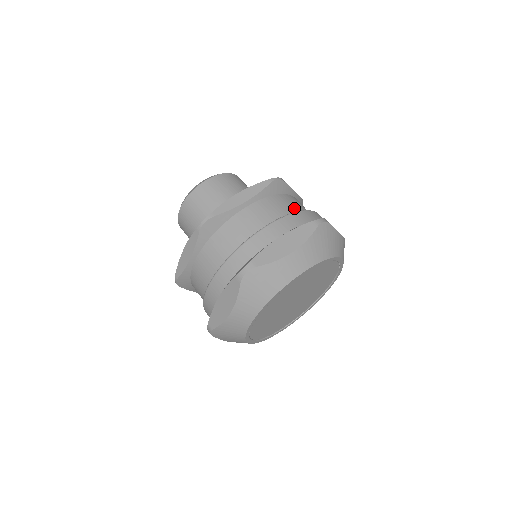
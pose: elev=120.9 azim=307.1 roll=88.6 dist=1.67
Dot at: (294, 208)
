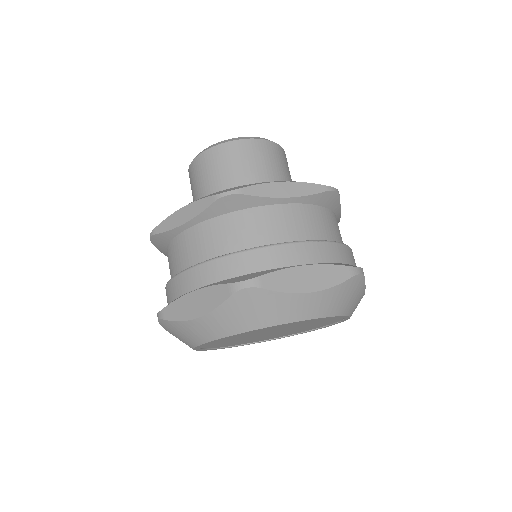
Dot at: (334, 234)
